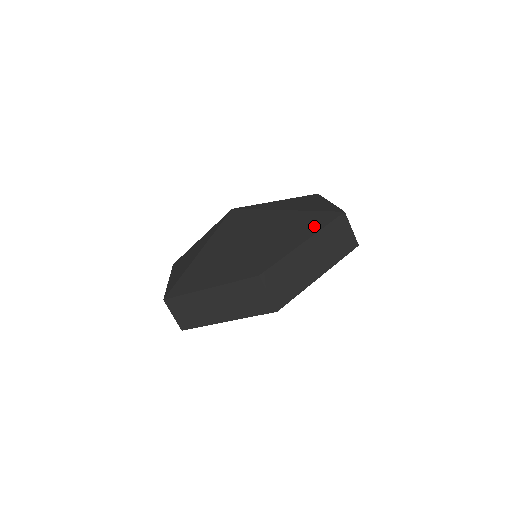
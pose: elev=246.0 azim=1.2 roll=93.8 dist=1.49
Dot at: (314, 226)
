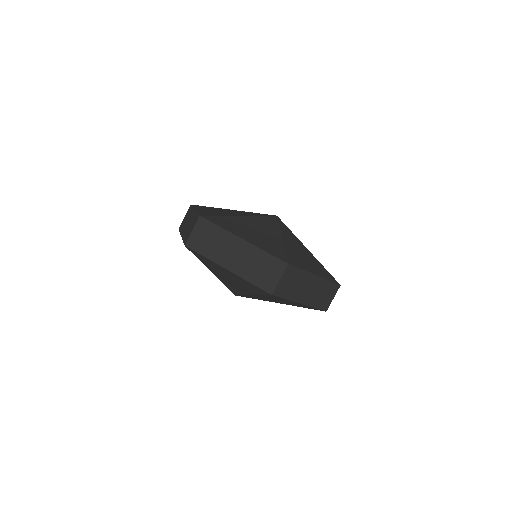
Dot at: (323, 274)
